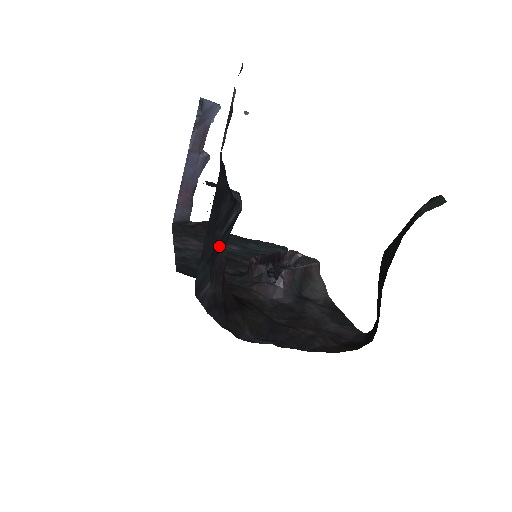
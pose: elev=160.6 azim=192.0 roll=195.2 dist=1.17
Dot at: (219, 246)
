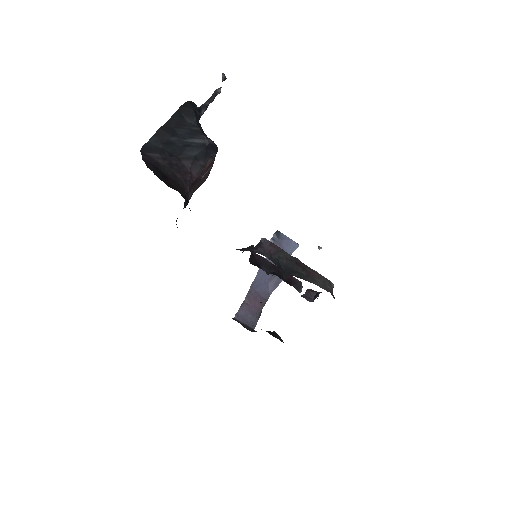
Dot at: (180, 150)
